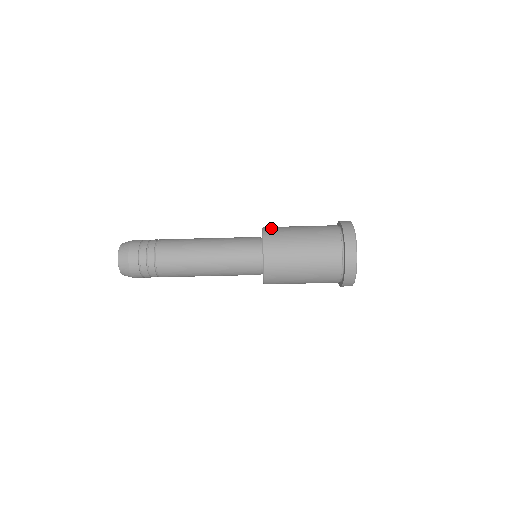
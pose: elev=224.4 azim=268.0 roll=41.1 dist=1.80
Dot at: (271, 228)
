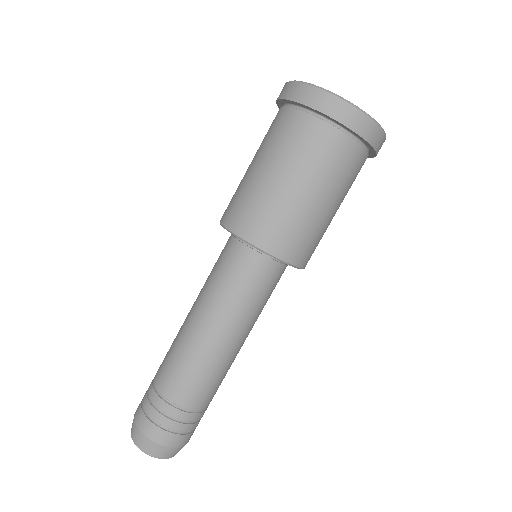
Dot at: occluded
